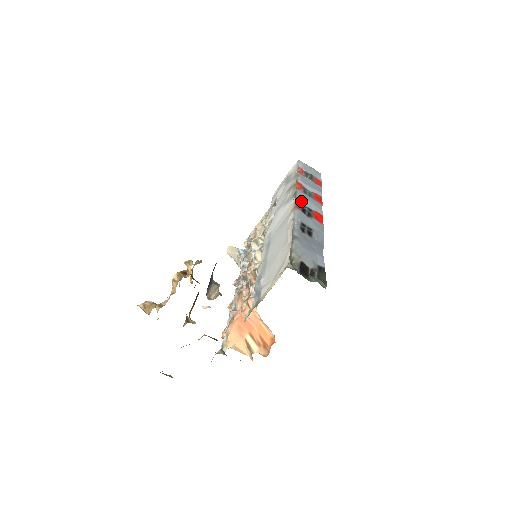
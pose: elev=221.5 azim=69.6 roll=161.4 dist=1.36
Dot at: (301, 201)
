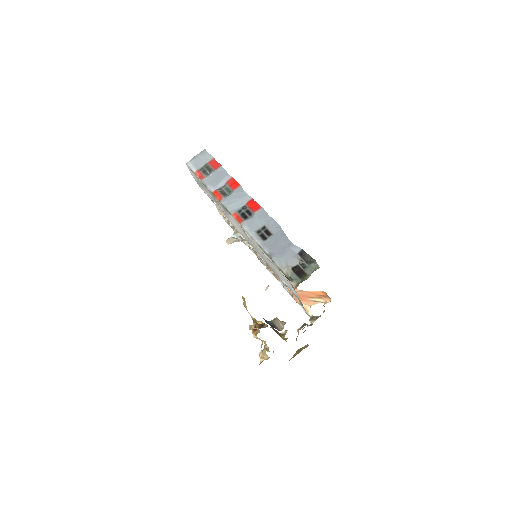
Dot at: (234, 210)
